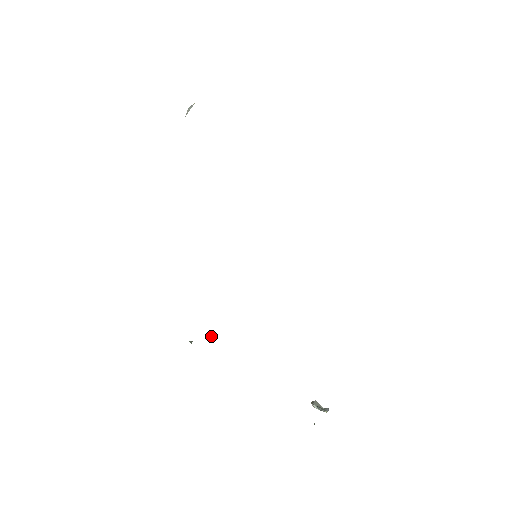
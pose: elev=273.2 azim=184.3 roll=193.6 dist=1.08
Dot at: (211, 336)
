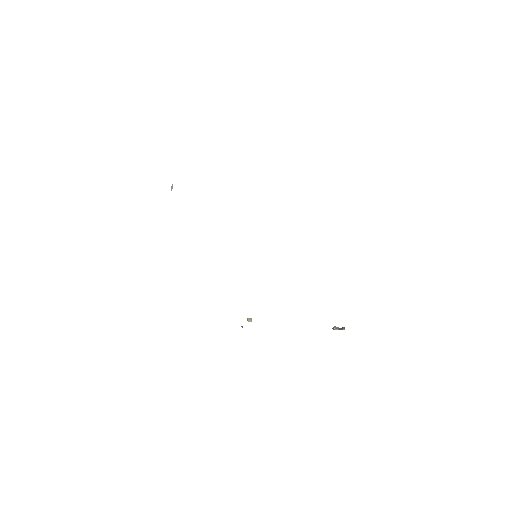
Dot at: (251, 319)
